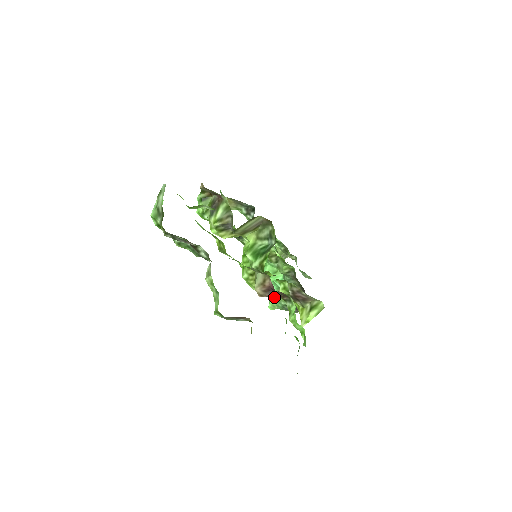
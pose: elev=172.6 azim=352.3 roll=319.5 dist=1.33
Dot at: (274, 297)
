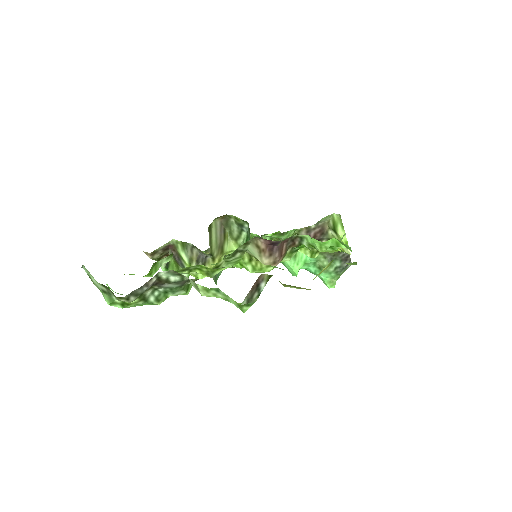
Dot at: (321, 275)
